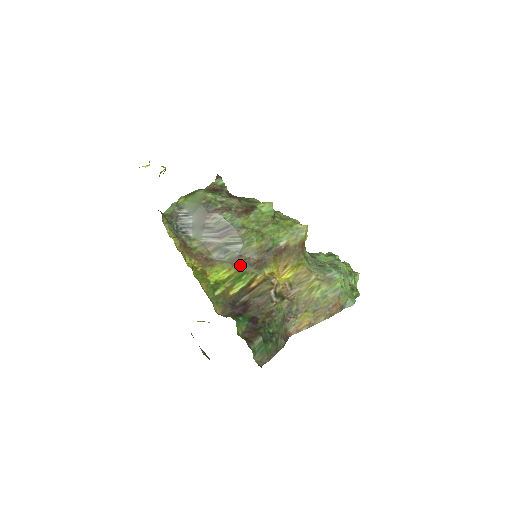
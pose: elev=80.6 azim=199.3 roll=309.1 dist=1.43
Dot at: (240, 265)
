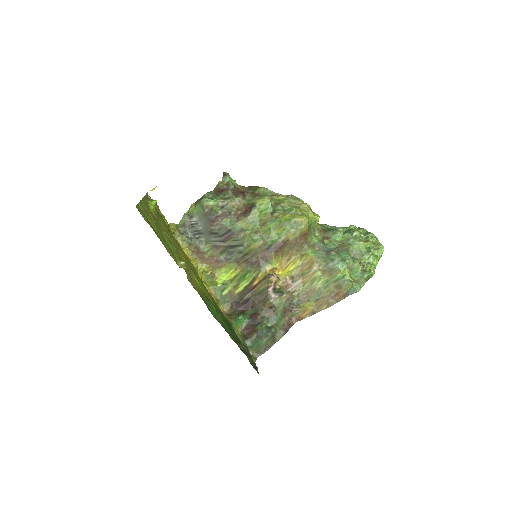
Dot at: (244, 264)
